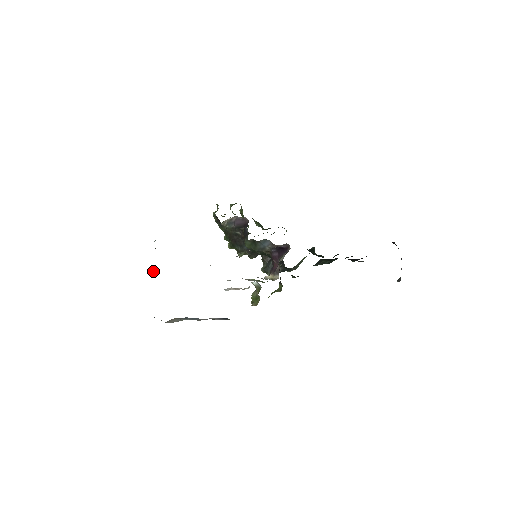
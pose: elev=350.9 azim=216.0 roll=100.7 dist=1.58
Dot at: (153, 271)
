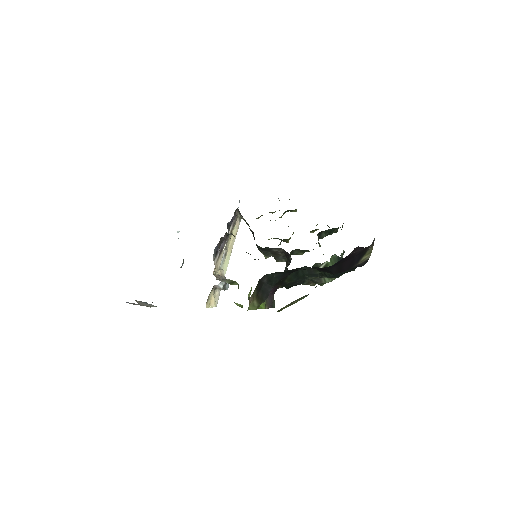
Dot at: occluded
